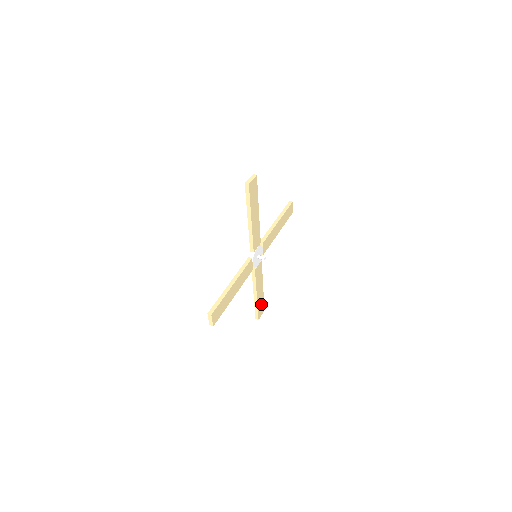
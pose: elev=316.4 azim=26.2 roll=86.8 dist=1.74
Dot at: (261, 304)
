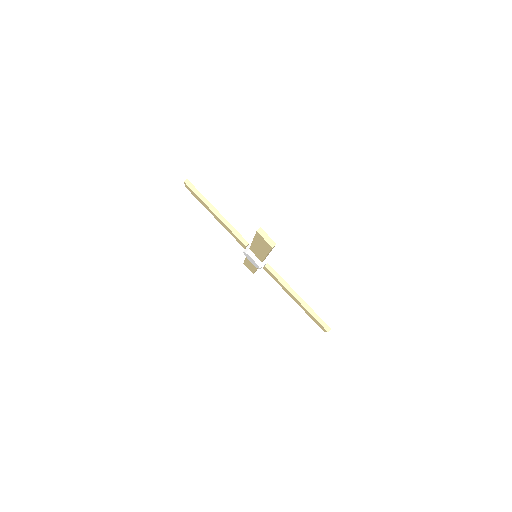
Dot at: occluded
